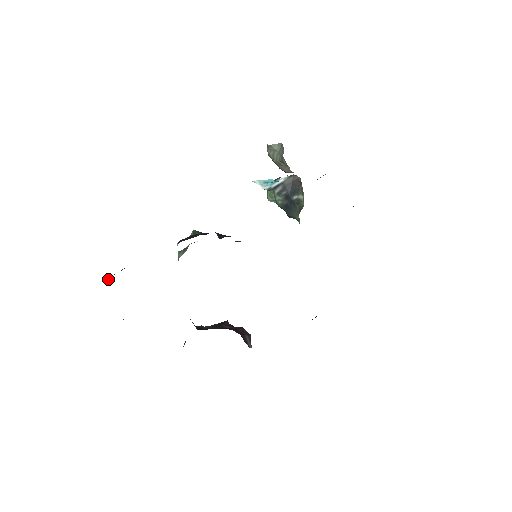
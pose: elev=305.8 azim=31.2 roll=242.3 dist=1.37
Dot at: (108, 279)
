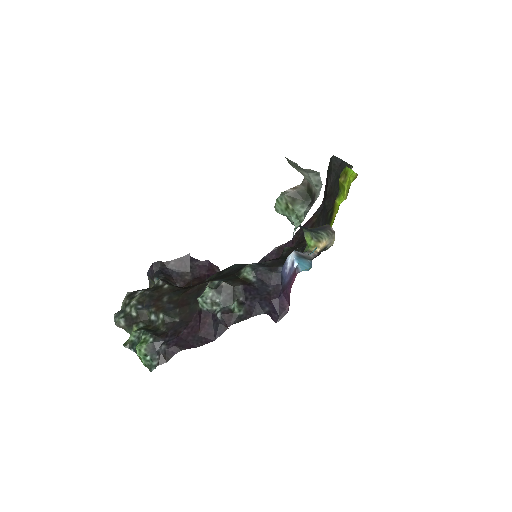
Dot at: (142, 355)
